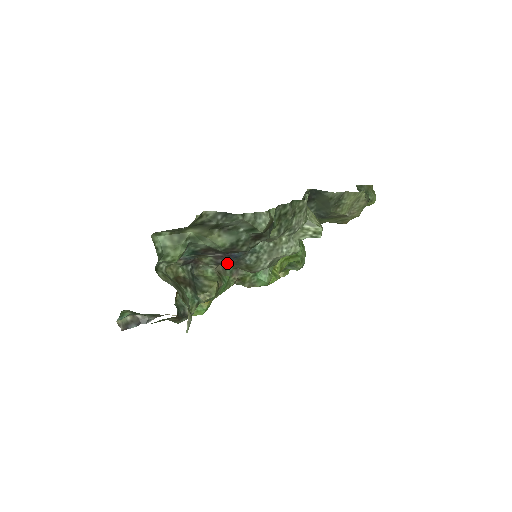
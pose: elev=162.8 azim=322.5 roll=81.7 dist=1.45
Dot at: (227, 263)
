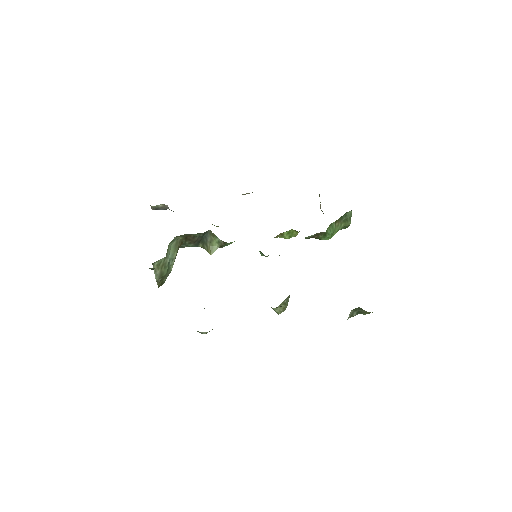
Dot at: occluded
